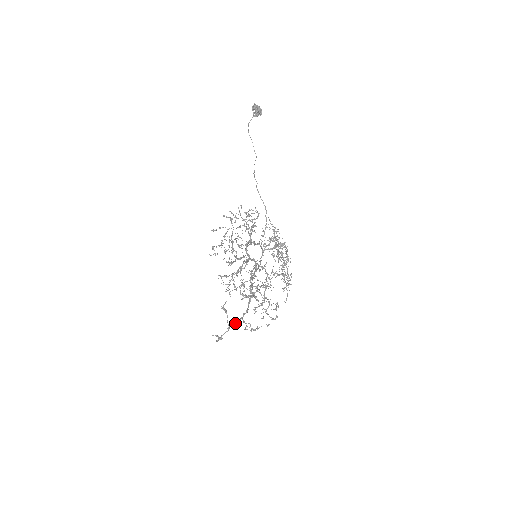
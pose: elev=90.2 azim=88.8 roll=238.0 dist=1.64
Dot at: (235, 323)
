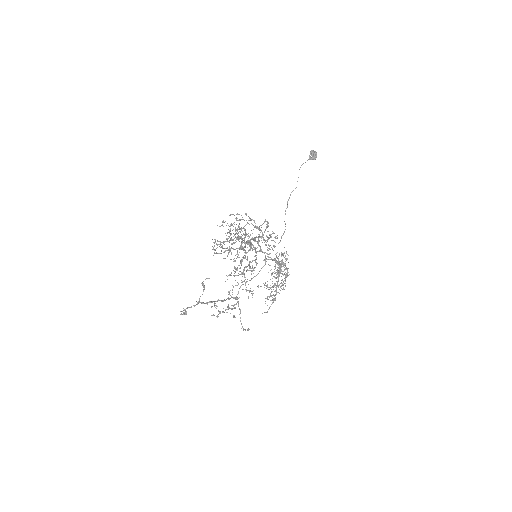
Dot at: occluded
